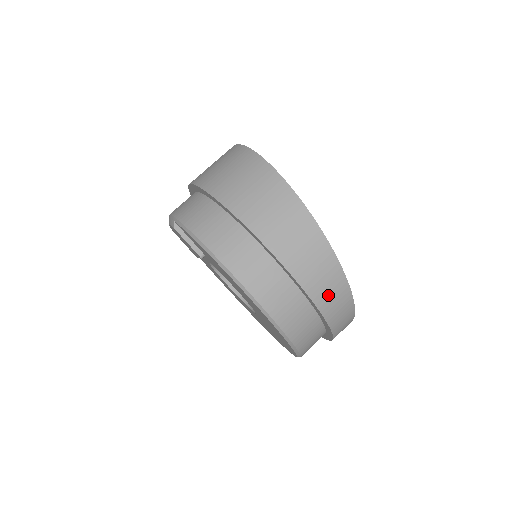
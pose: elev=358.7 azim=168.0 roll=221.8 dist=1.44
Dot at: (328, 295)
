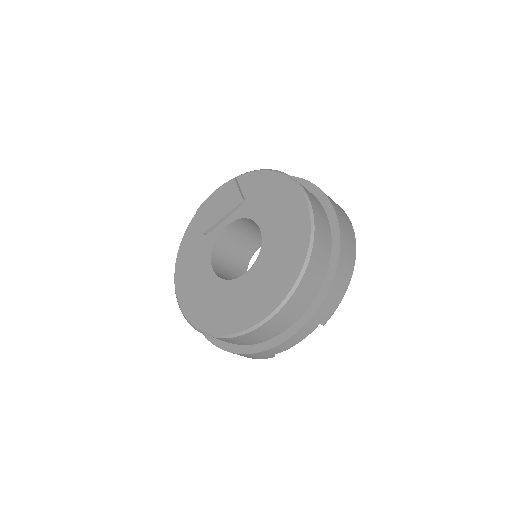
Dot at: (346, 242)
